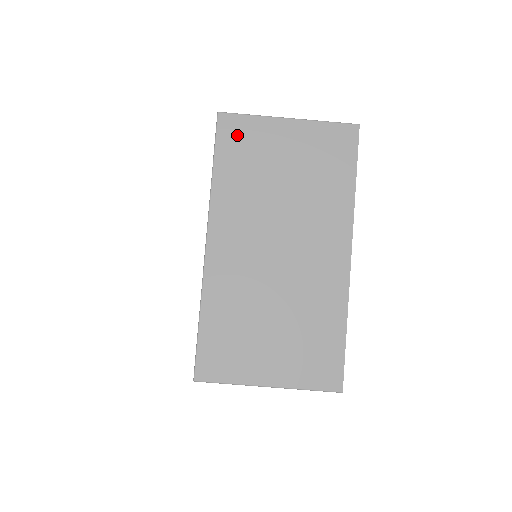
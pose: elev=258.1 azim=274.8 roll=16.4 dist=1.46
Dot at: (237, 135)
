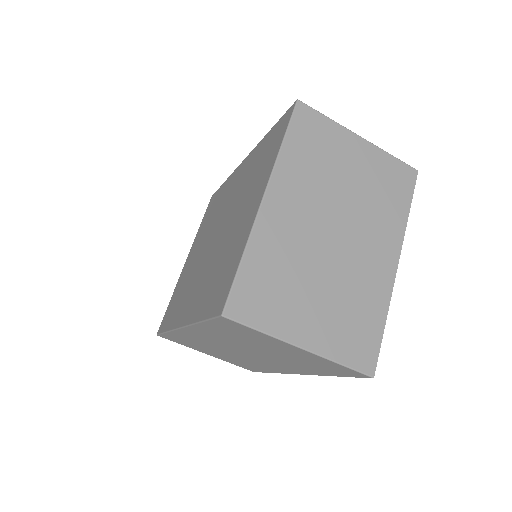
Dot at: (236, 328)
